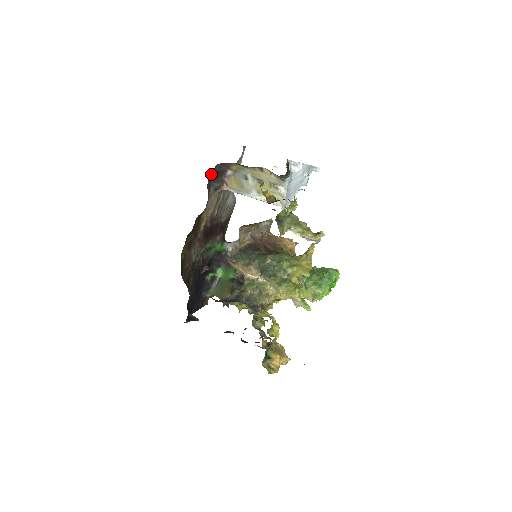
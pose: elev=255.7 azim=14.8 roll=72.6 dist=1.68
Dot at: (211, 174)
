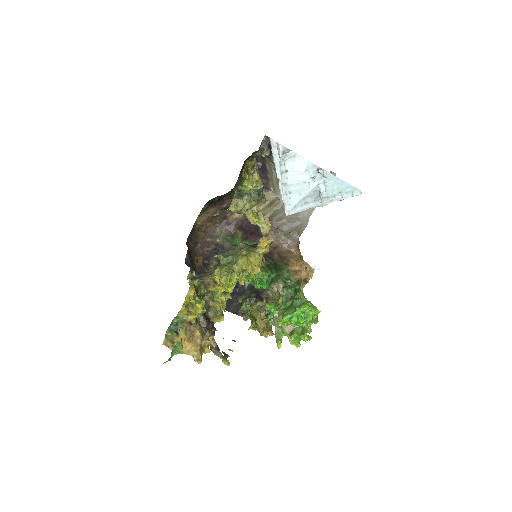
Dot at: occluded
